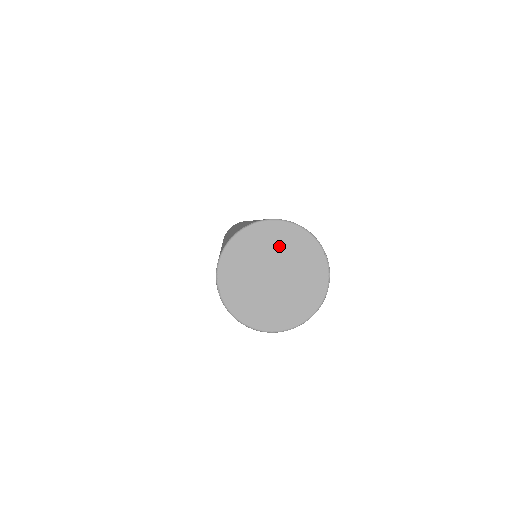
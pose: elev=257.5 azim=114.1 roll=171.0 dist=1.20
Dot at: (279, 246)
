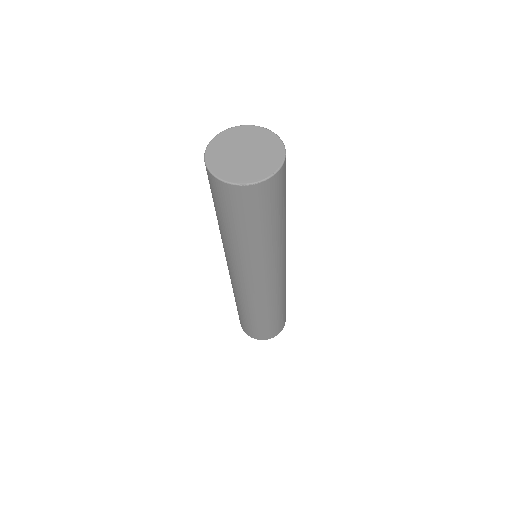
Dot at: (259, 140)
